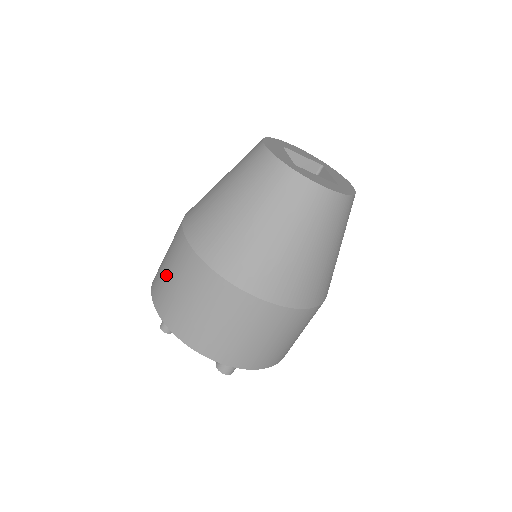
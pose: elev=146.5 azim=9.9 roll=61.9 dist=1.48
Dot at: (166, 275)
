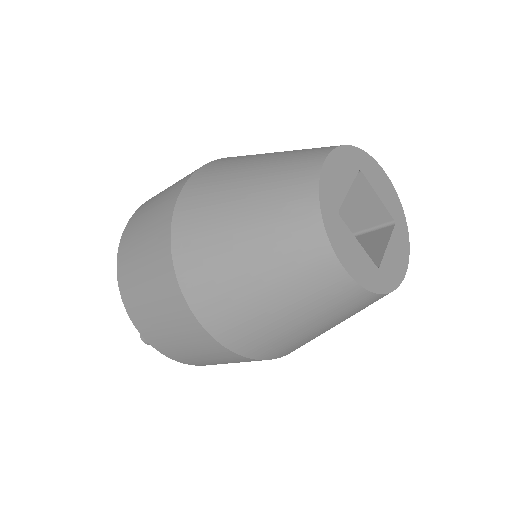
Dot at: (147, 211)
